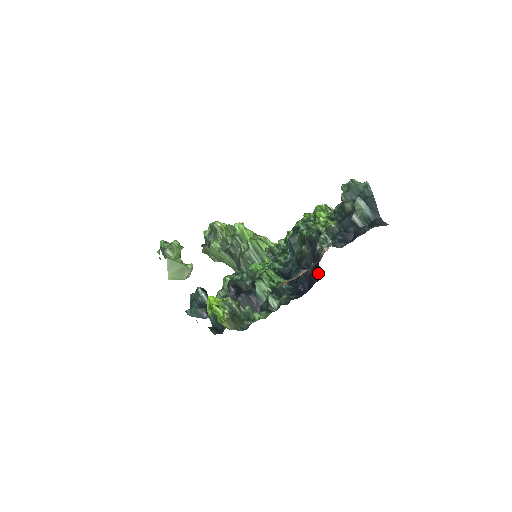
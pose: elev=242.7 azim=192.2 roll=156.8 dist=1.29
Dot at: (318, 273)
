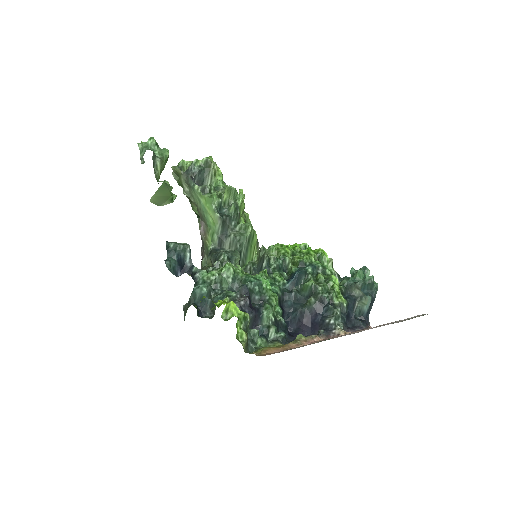
Dot at: (312, 330)
